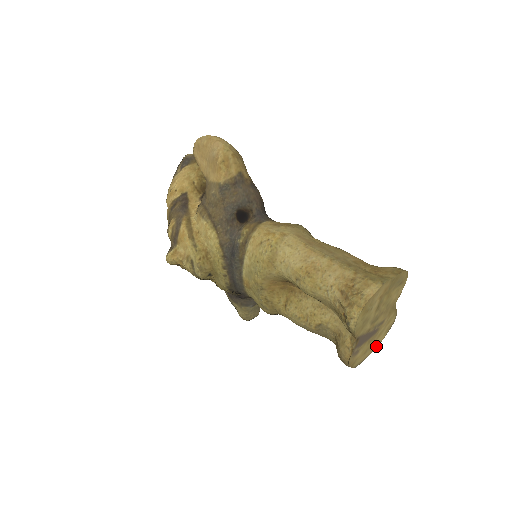
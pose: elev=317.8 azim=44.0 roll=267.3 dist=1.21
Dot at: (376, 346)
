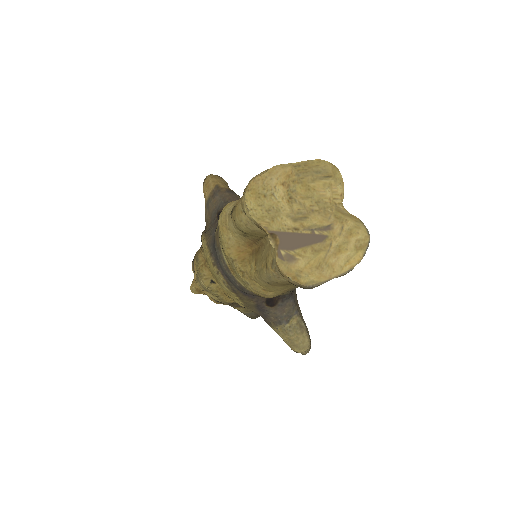
Dot at: (348, 268)
